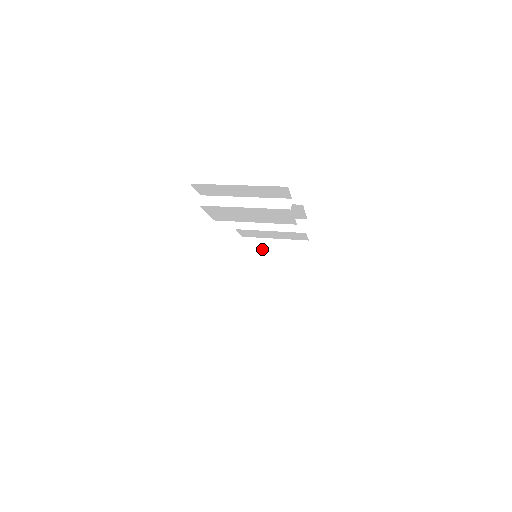
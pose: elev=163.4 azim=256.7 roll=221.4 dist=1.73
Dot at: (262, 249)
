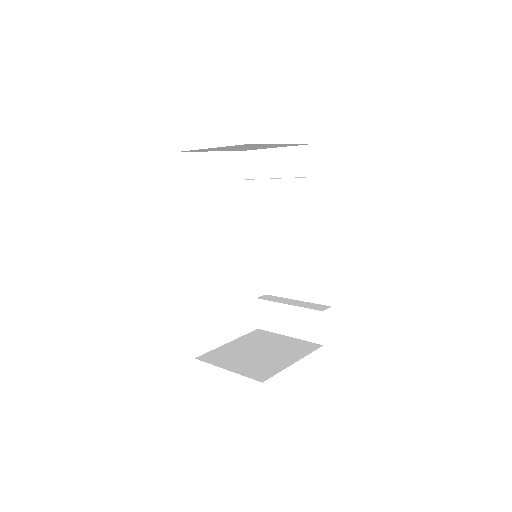
Dot at: (269, 338)
